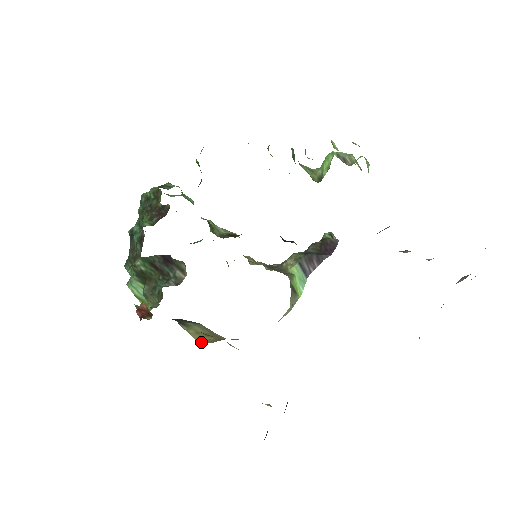
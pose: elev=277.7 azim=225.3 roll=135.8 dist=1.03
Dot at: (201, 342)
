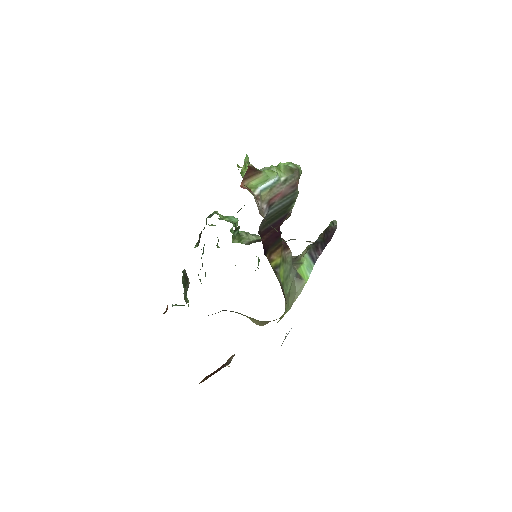
Dot at: (260, 325)
